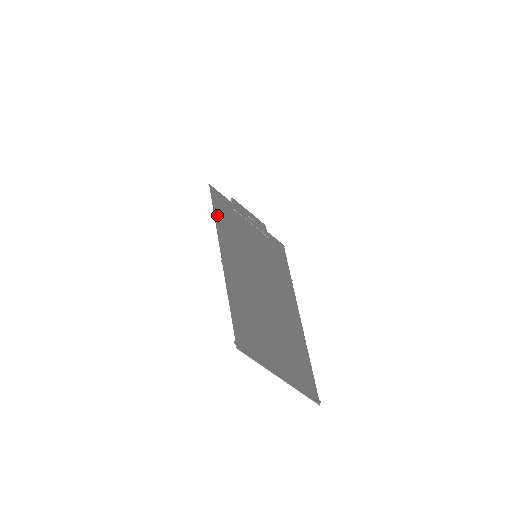
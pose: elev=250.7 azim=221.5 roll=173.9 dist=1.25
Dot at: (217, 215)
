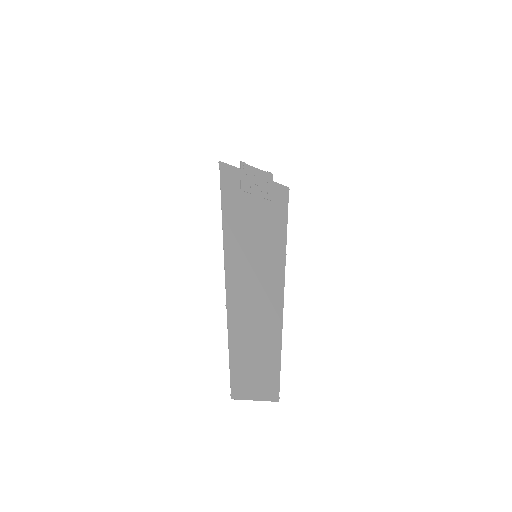
Dot at: (225, 225)
